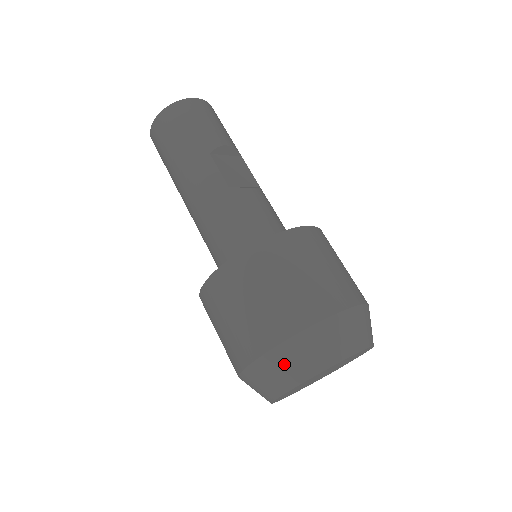
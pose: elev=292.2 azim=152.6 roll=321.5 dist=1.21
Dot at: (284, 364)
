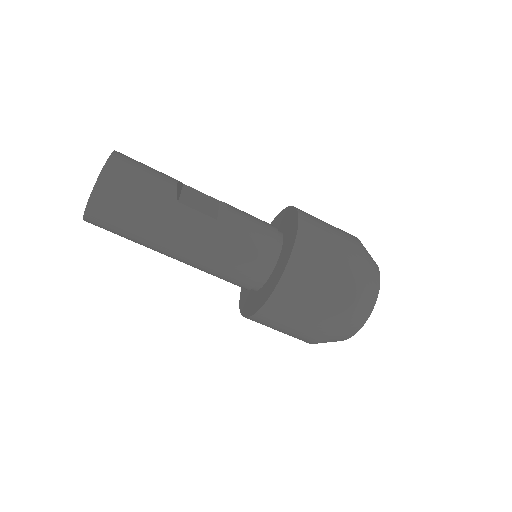
Dot at: (358, 313)
